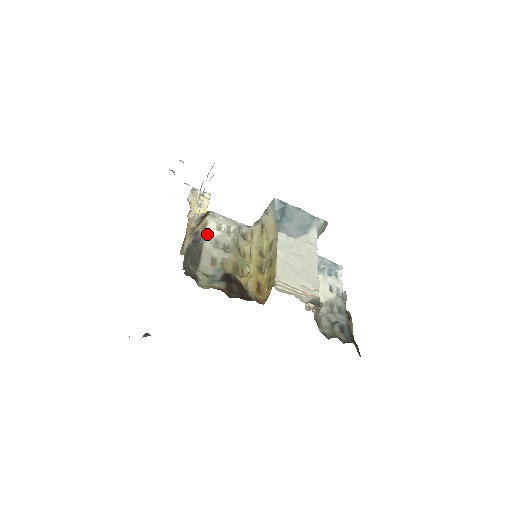
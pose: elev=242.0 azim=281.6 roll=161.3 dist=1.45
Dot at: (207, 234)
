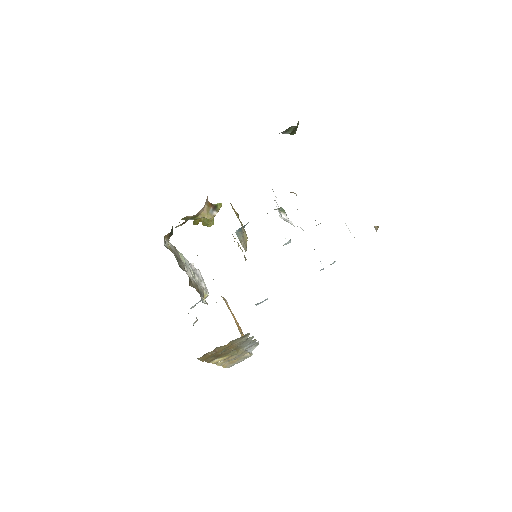
Dot at: occluded
